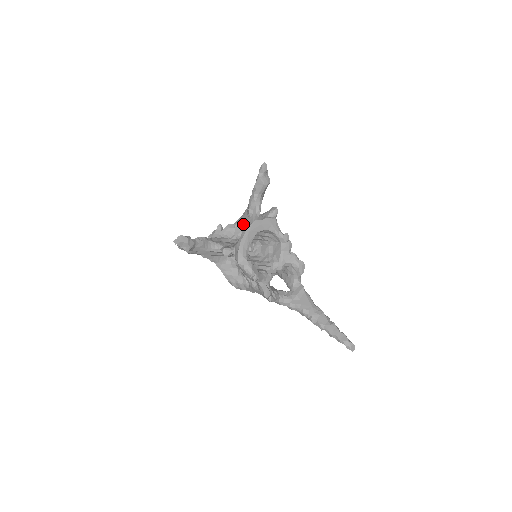
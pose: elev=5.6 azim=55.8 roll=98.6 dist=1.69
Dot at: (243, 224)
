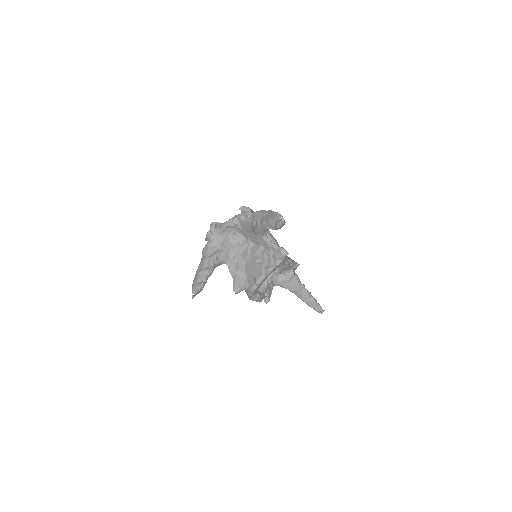
Dot at: (245, 229)
